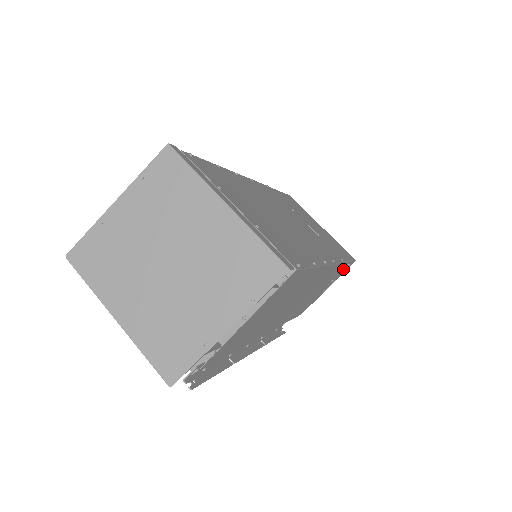
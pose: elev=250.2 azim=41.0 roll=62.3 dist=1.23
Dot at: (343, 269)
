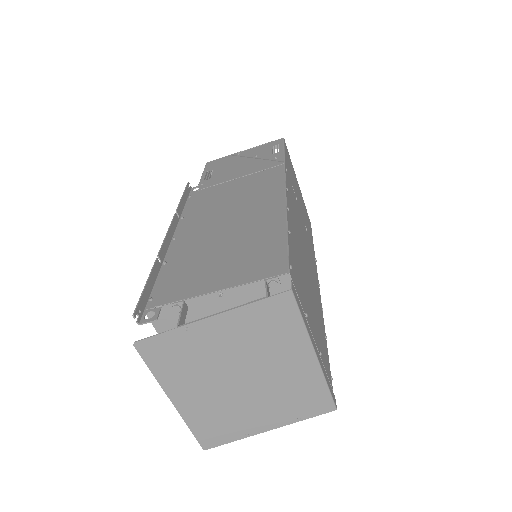
Dot at: occluded
